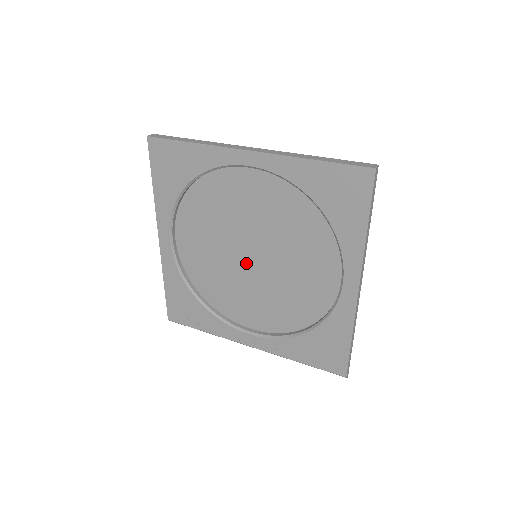
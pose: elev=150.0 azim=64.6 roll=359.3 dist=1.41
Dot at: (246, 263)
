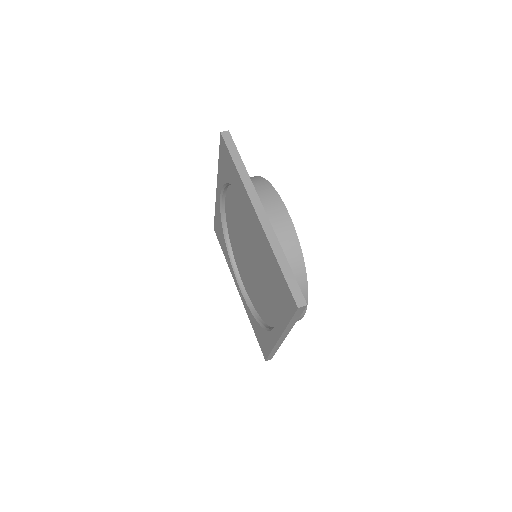
Dot at: (247, 255)
